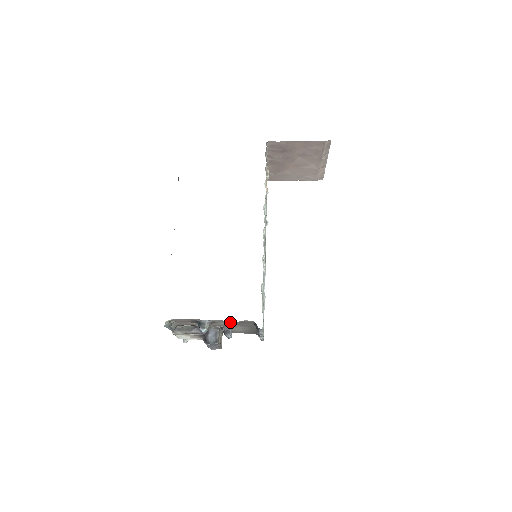
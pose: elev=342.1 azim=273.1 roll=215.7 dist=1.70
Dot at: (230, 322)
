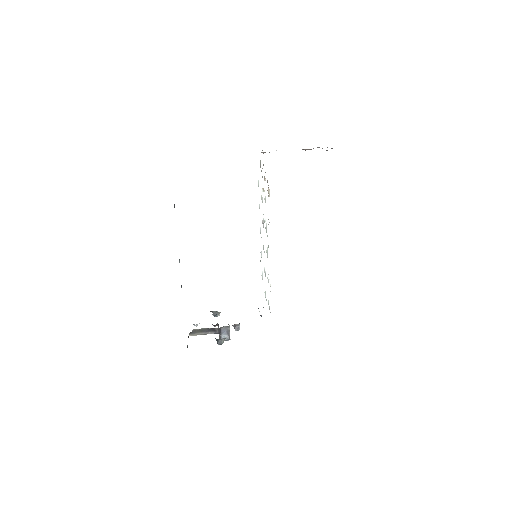
Dot at: occluded
